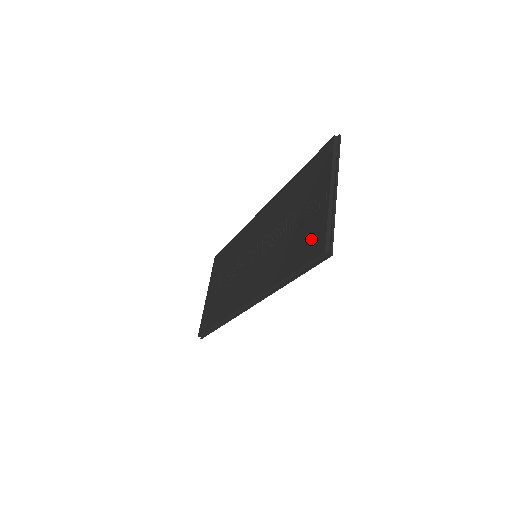
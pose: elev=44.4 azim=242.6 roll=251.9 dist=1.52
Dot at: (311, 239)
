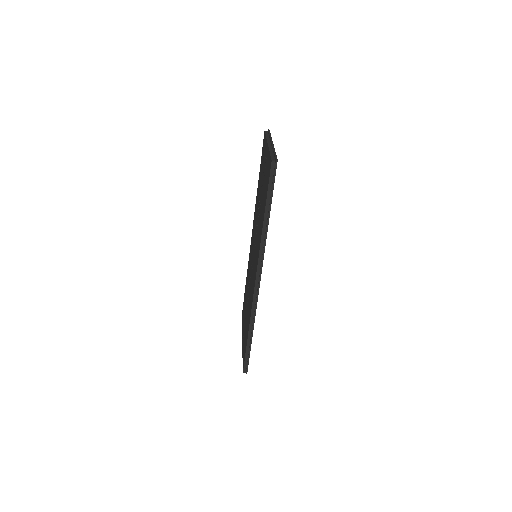
Dot at: (267, 174)
